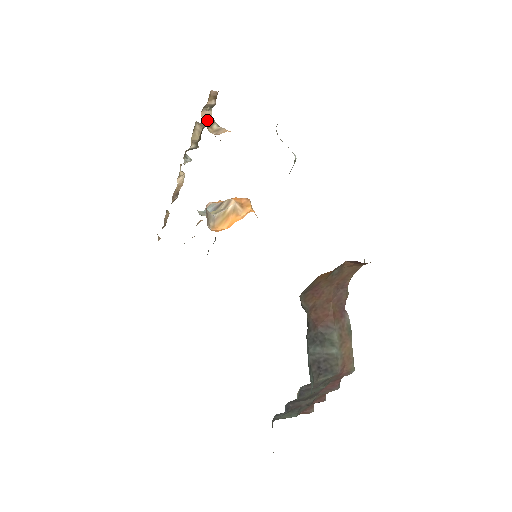
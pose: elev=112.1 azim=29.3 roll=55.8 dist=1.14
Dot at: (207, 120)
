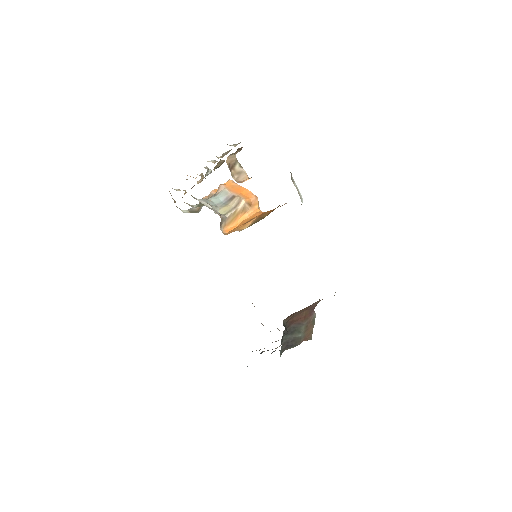
Dot at: (231, 162)
